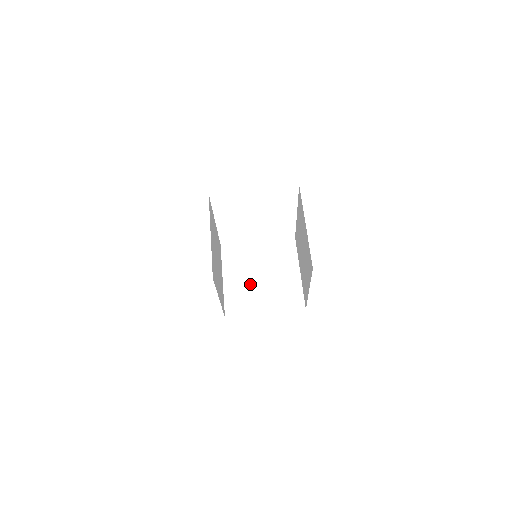
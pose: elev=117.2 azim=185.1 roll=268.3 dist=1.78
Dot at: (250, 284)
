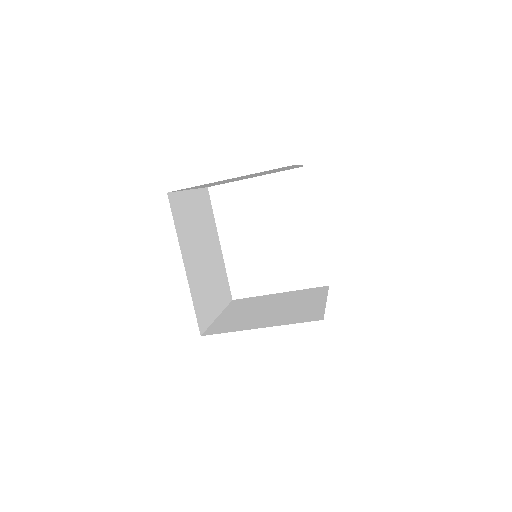
Dot at: (252, 314)
